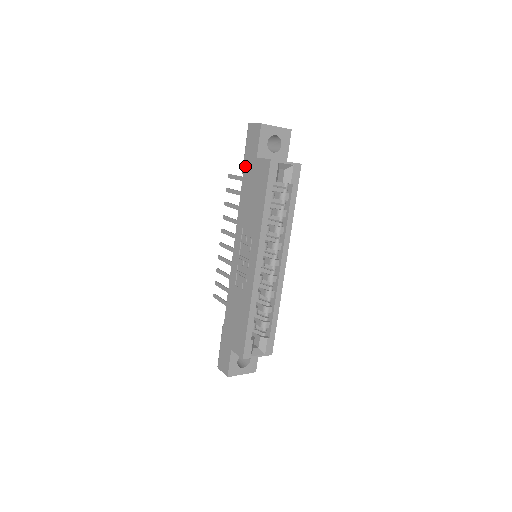
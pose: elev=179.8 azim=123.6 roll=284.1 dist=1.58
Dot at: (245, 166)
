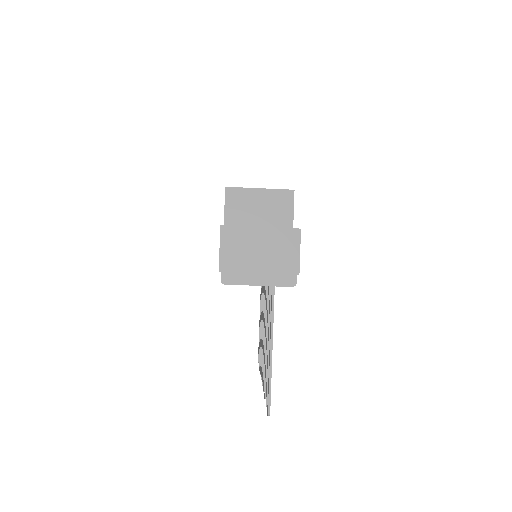
Dot at: occluded
